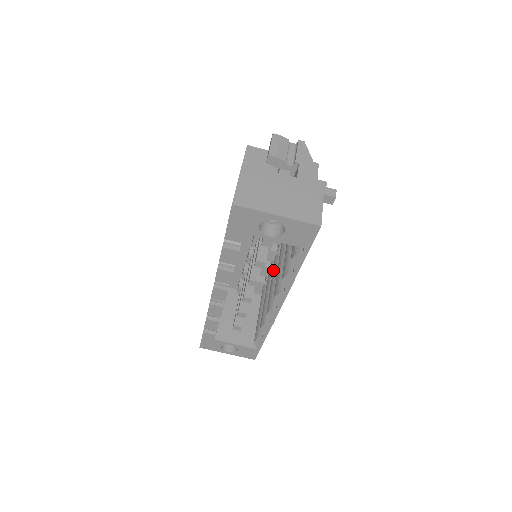
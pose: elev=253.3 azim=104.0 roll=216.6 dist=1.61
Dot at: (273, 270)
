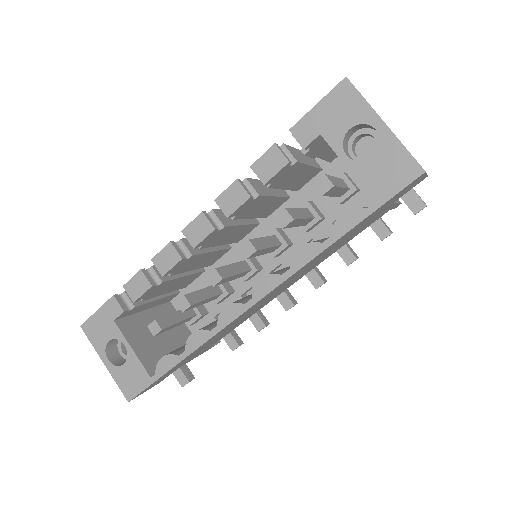
Dot at: occluded
